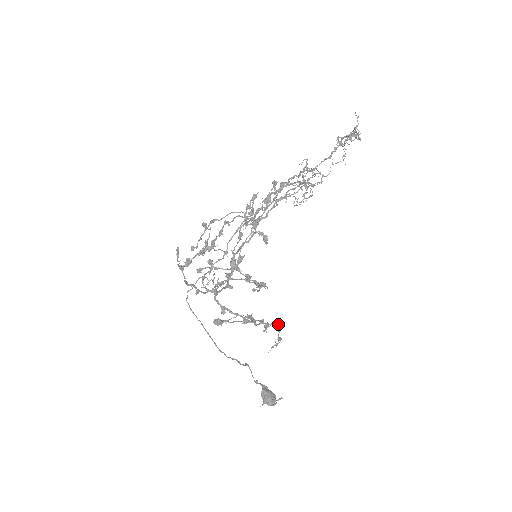
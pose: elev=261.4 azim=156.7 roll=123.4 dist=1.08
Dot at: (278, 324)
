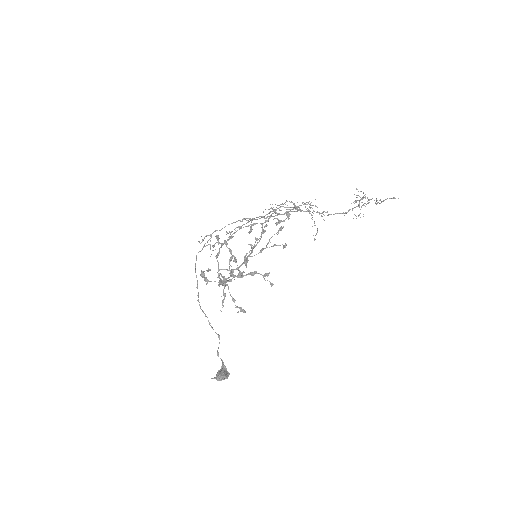
Dot at: (223, 276)
